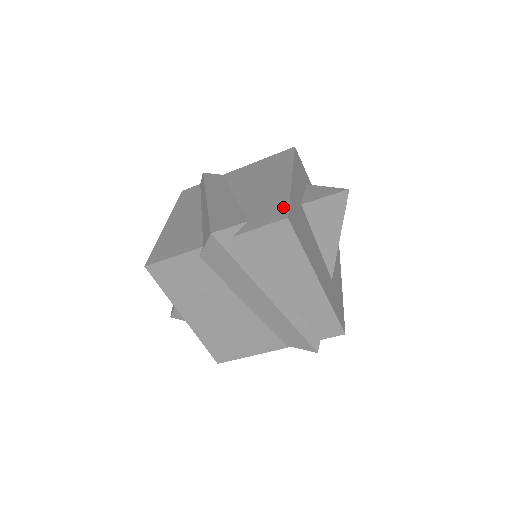
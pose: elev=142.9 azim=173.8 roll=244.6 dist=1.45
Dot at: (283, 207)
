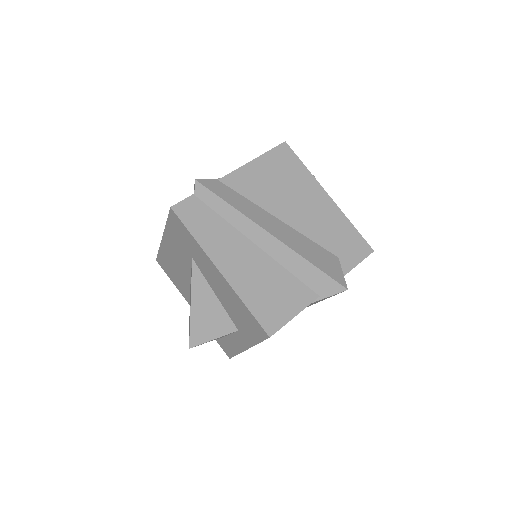
Dot at: (358, 238)
